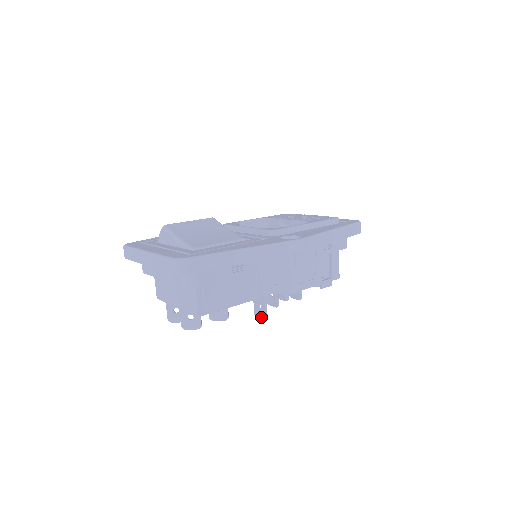
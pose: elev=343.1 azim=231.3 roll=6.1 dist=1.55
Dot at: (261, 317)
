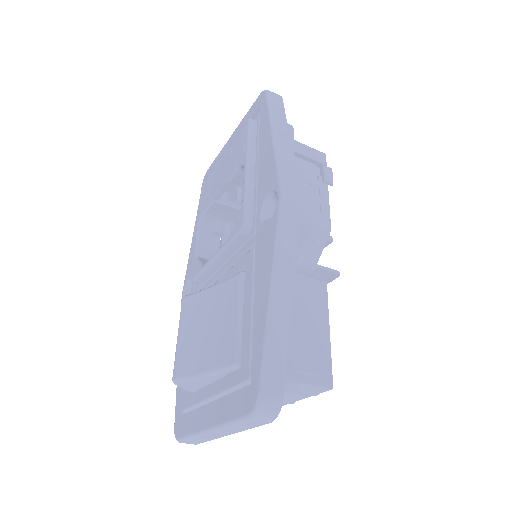
Dot at: (333, 279)
